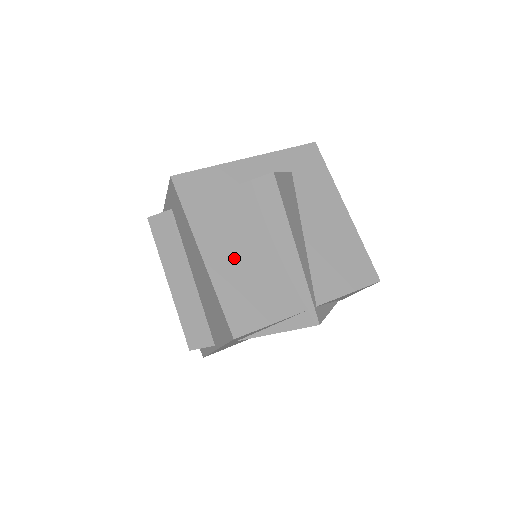
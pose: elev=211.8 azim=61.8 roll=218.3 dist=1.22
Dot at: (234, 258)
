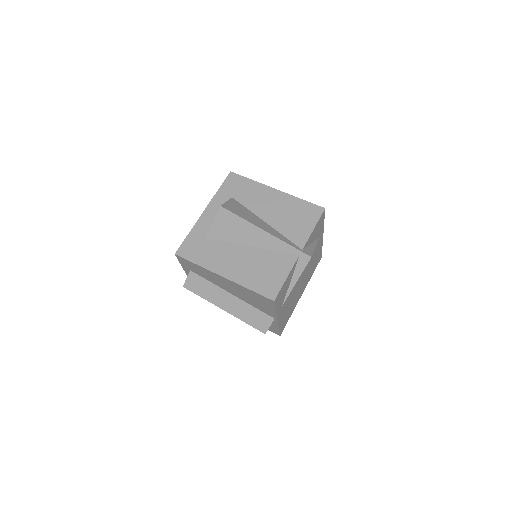
Dot at: (240, 264)
